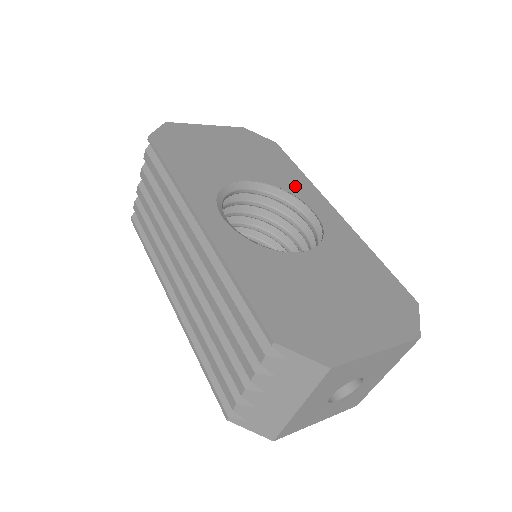
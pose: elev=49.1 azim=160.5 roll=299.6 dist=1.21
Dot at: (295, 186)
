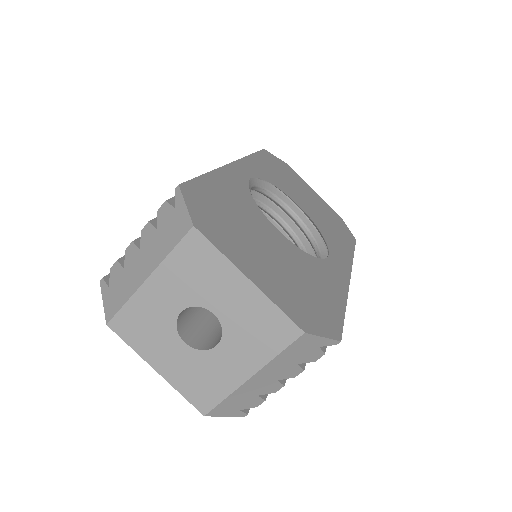
Dot at: (334, 244)
